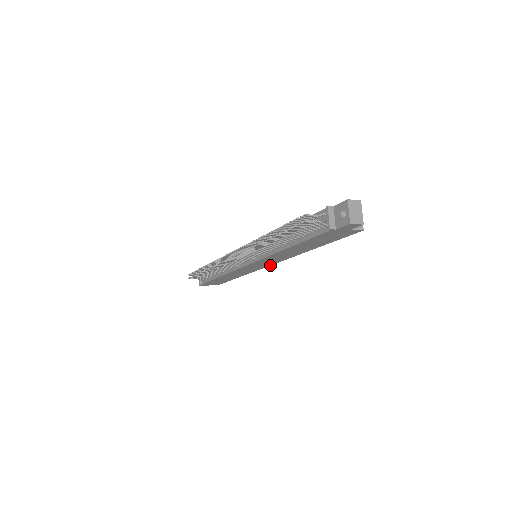
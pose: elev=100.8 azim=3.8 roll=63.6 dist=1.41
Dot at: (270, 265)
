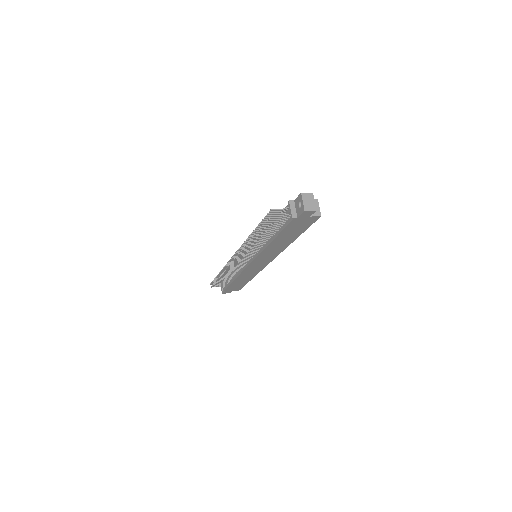
Dot at: occluded
